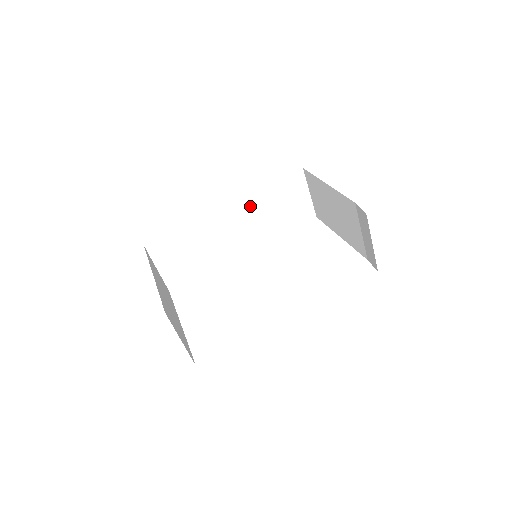
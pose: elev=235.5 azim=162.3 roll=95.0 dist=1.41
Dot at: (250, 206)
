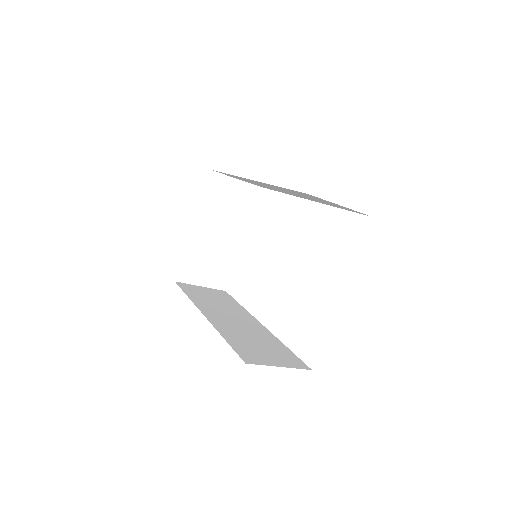
Dot at: (275, 187)
